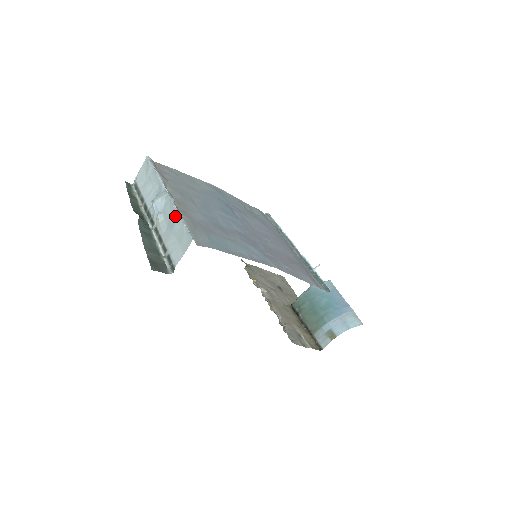
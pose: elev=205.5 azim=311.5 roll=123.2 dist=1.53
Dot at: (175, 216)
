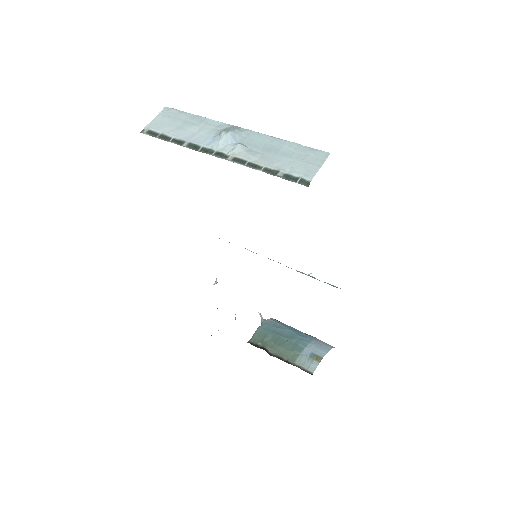
Dot at: (277, 141)
